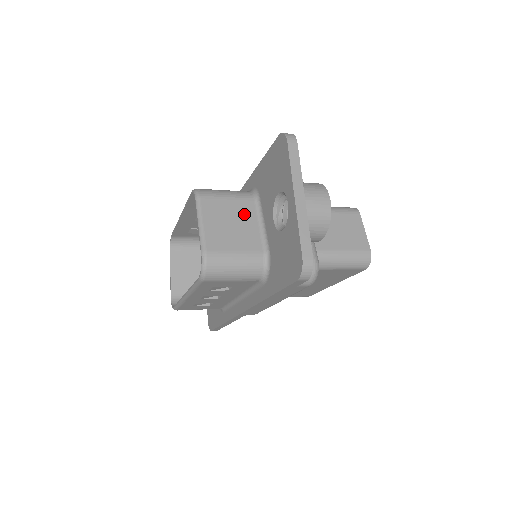
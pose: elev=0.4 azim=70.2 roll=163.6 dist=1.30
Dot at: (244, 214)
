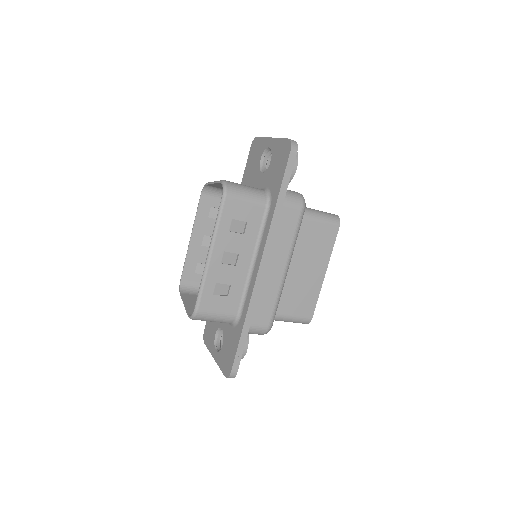
Dot at: occluded
